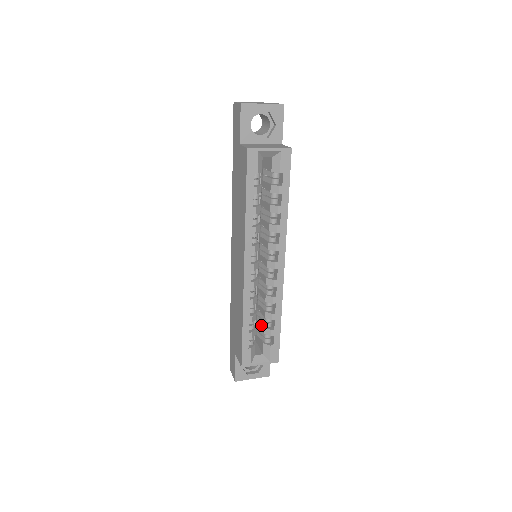
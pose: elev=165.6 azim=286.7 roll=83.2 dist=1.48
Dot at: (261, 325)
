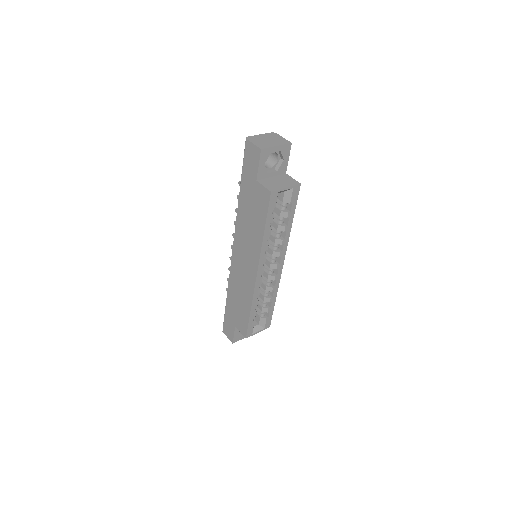
Dot at: (258, 304)
